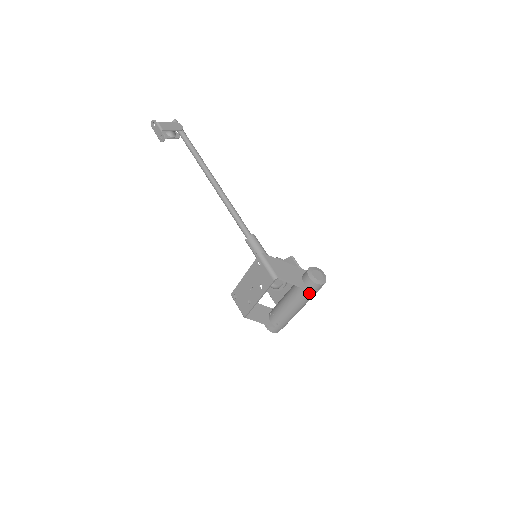
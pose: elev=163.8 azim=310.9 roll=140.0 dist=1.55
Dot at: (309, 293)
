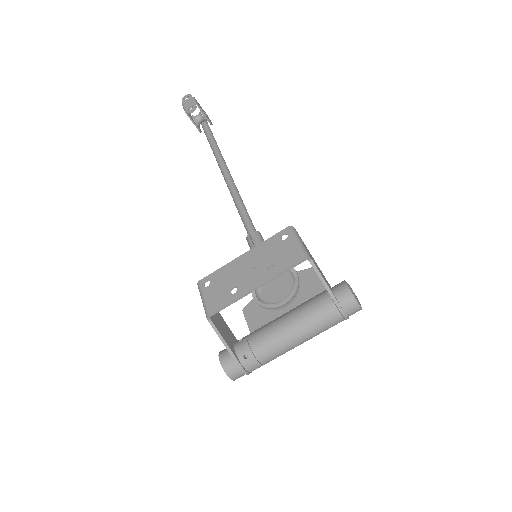
Dot at: (334, 313)
